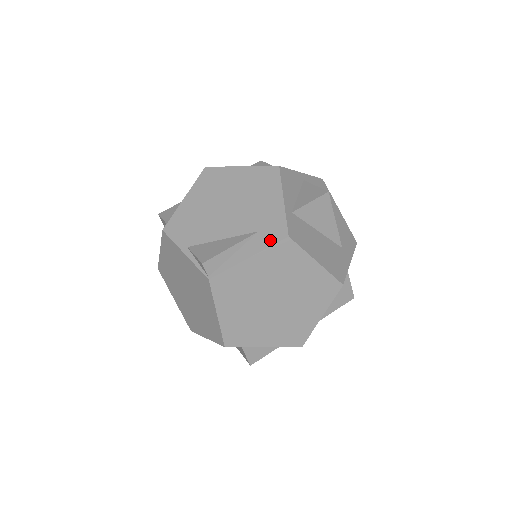
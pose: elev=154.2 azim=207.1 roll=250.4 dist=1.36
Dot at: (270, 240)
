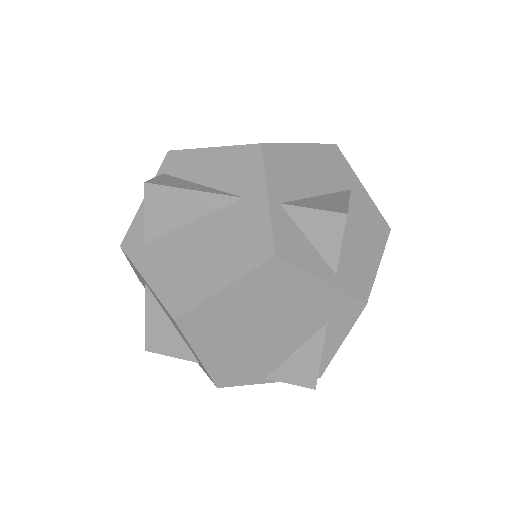
Dot at: (349, 320)
